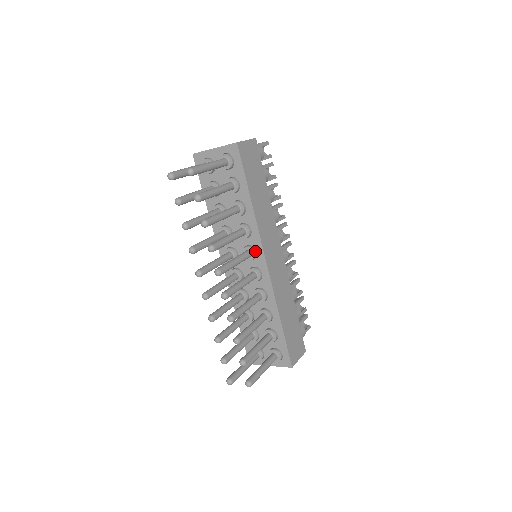
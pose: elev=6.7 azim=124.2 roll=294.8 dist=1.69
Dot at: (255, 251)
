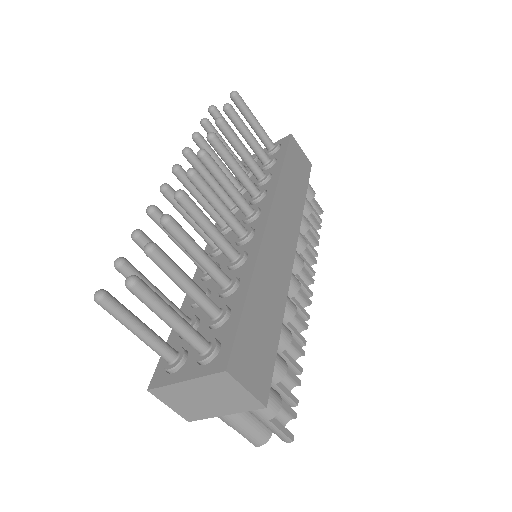
Dot at: (260, 210)
